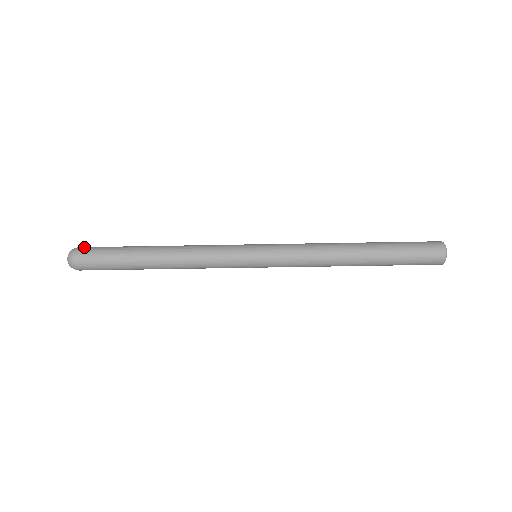
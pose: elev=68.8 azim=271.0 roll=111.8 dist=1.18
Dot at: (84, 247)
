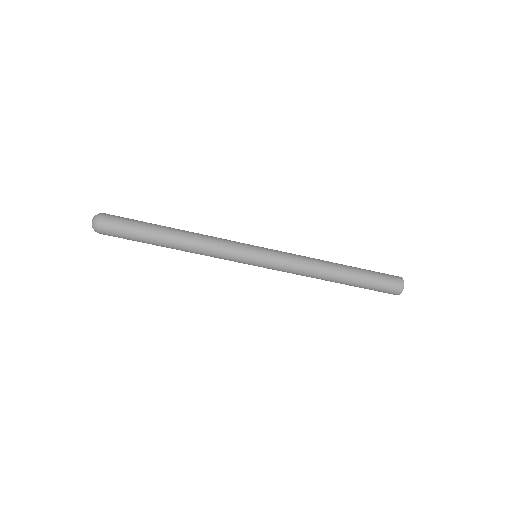
Dot at: (108, 218)
